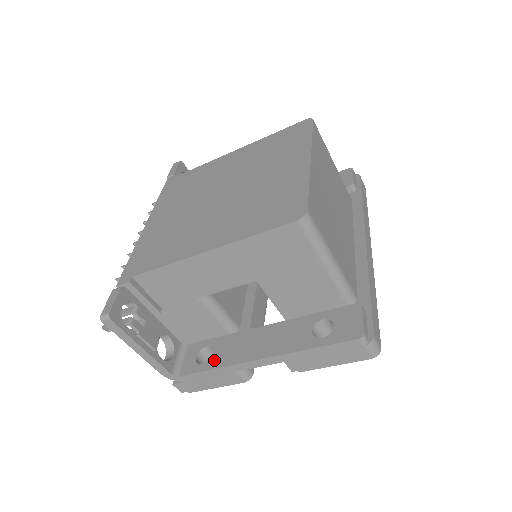
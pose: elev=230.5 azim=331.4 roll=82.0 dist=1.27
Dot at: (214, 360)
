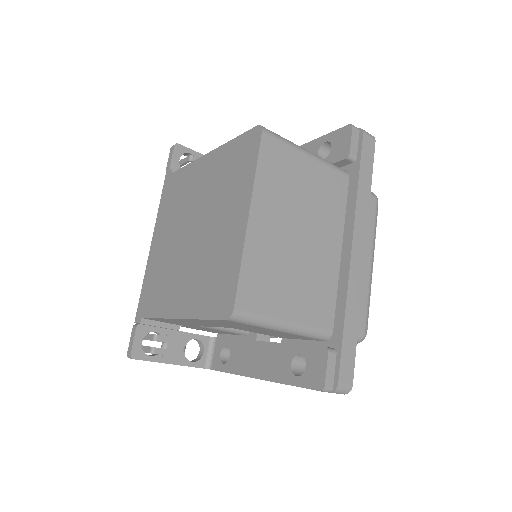
Dot at: (230, 364)
